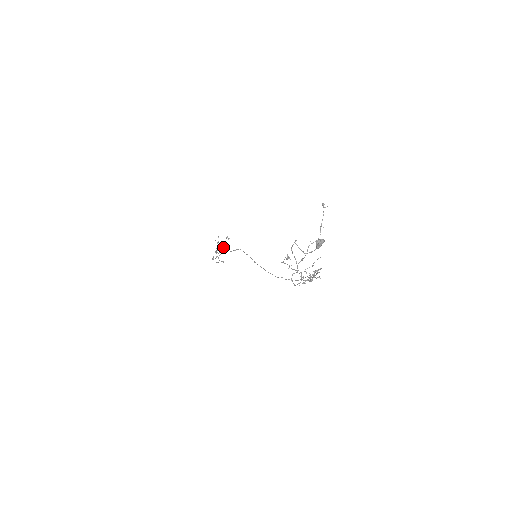
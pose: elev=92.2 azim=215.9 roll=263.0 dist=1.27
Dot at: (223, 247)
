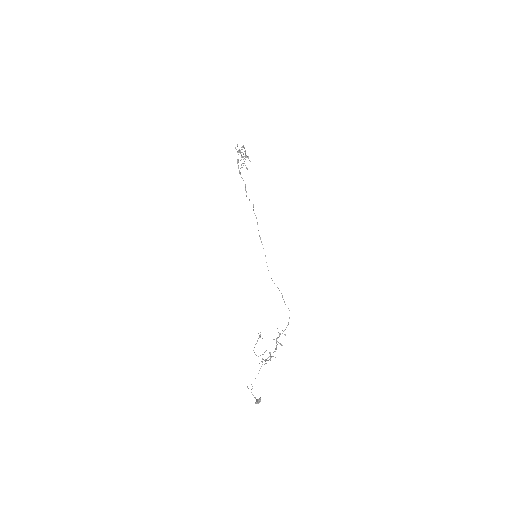
Dot at: occluded
